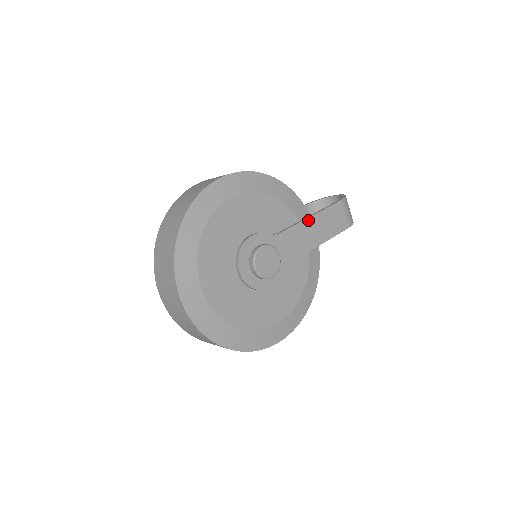
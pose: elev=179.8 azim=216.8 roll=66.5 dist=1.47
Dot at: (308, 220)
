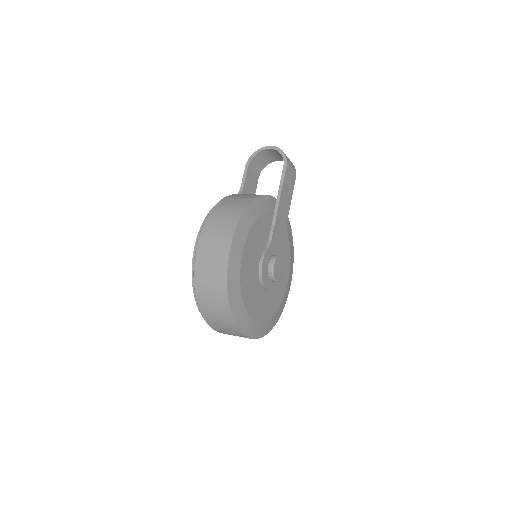
Dot at: (279, 207)
